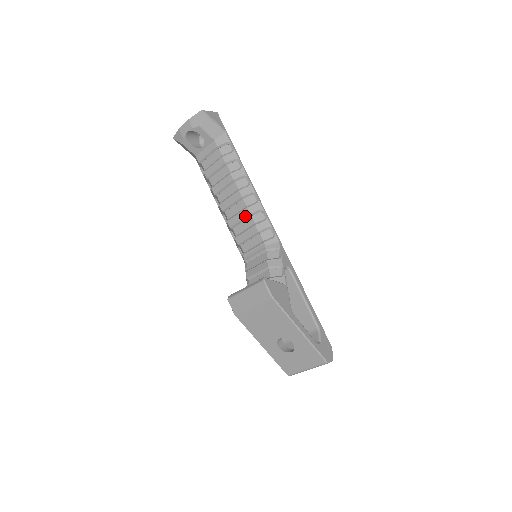
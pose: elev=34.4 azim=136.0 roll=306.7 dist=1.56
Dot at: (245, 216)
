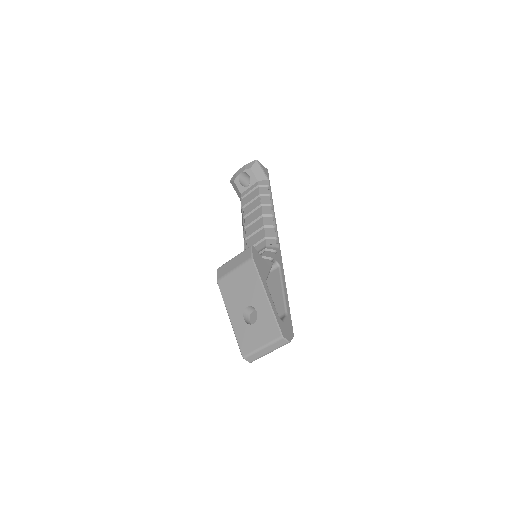
Dot at: (259, 227)
